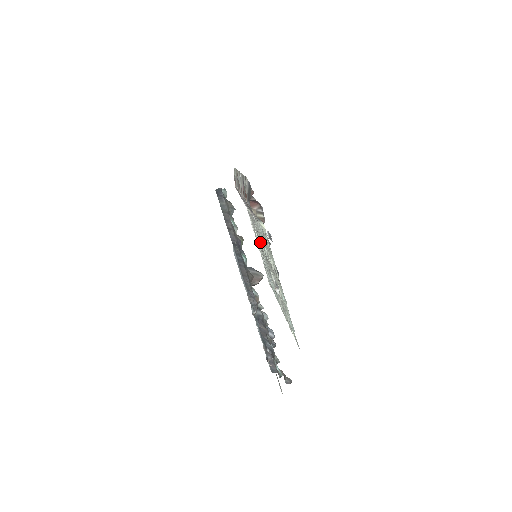
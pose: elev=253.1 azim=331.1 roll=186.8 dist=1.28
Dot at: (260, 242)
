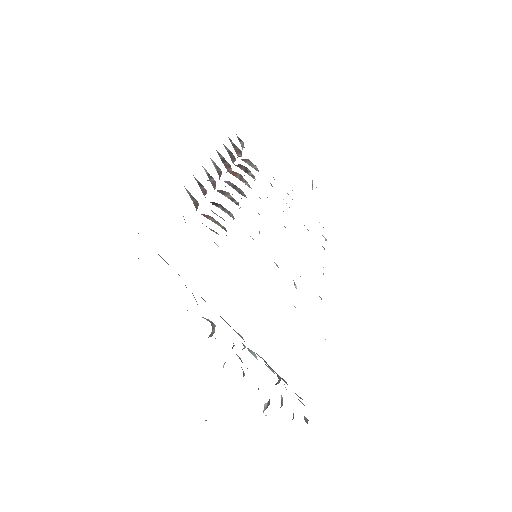
Dot at: occluded
